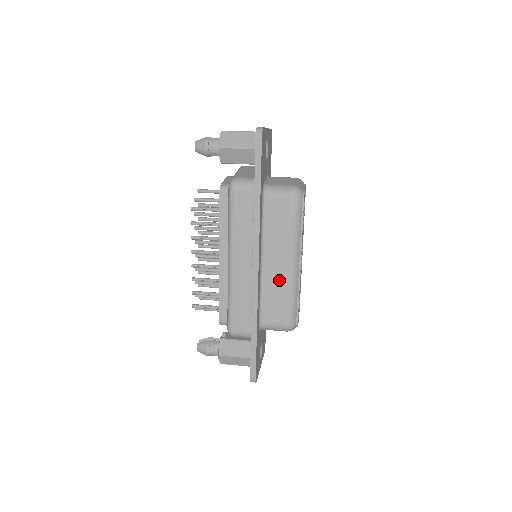
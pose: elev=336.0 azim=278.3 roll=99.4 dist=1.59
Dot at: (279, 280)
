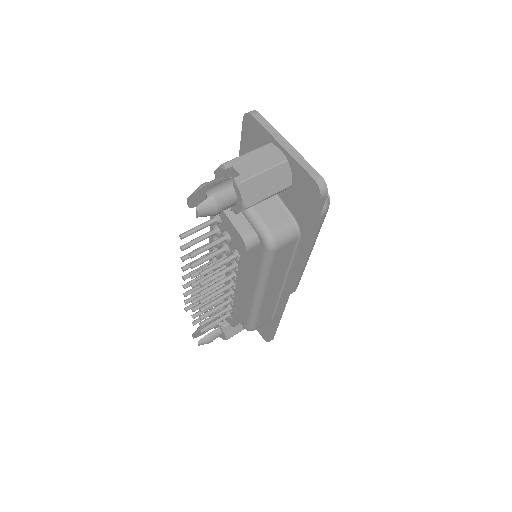
Dot at: occluded
